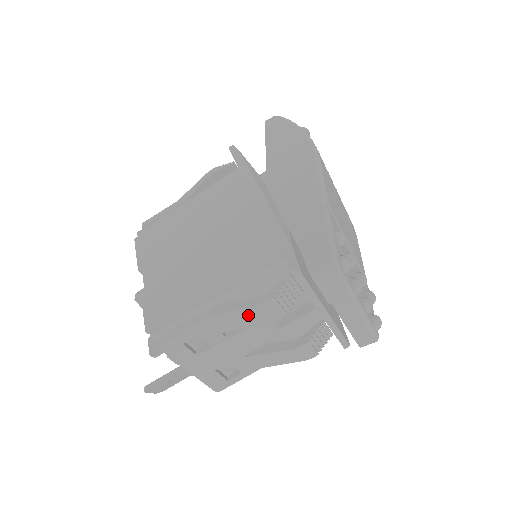
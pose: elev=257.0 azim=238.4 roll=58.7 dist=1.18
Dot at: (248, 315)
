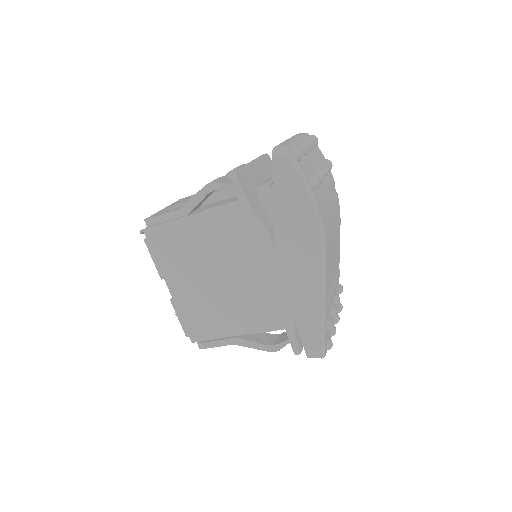
Dot at: occluded
